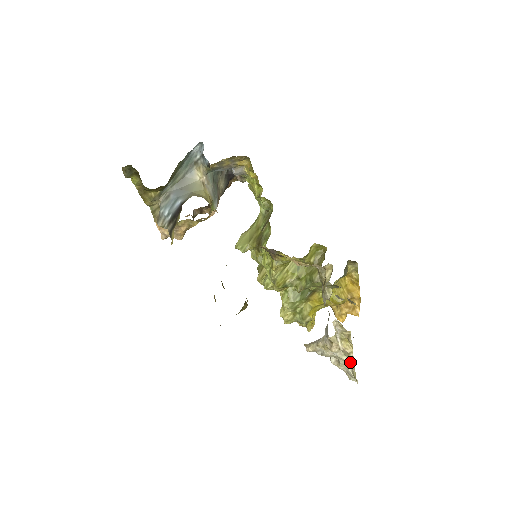
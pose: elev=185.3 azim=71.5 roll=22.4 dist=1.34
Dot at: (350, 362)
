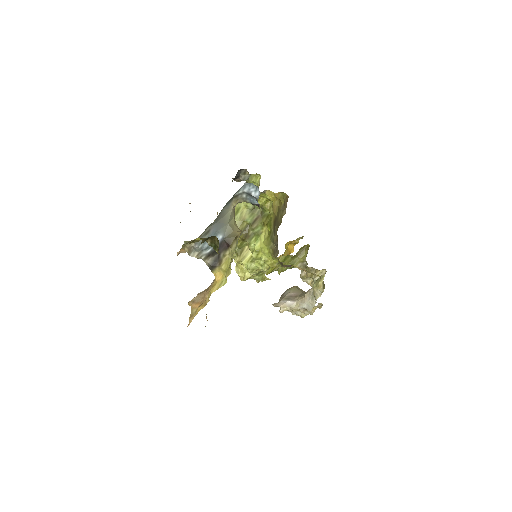
Dot at: (307, 313)
